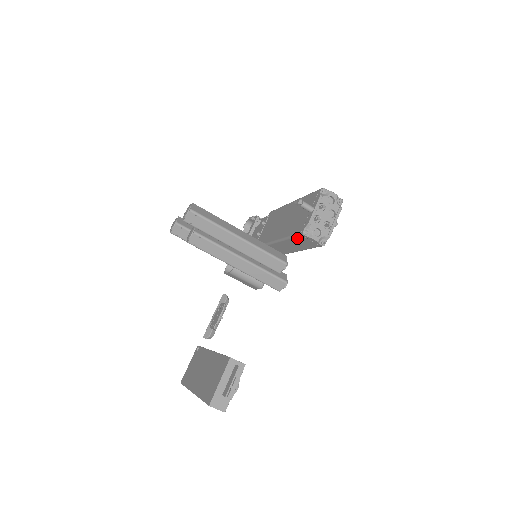
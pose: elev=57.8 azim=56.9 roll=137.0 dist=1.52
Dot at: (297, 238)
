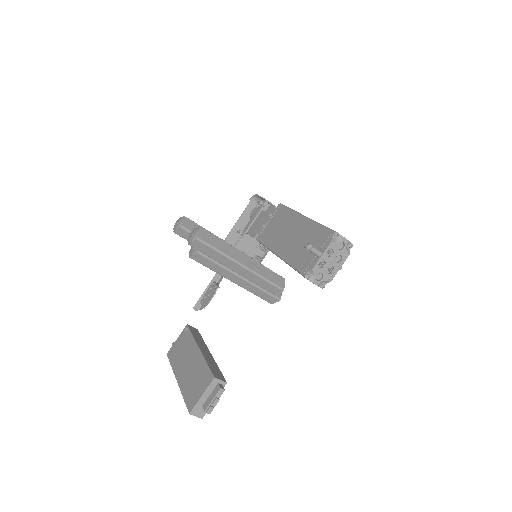
Dot at: occluded
